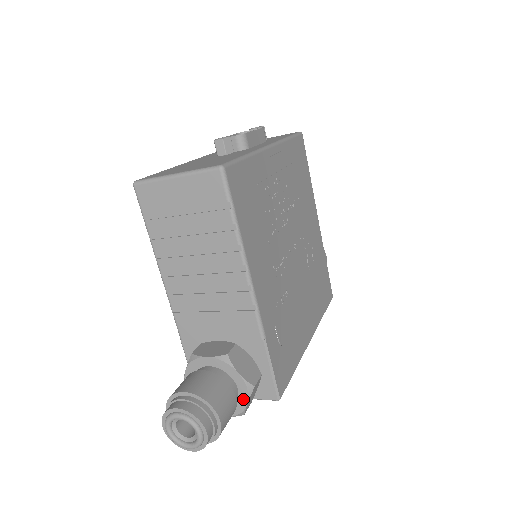
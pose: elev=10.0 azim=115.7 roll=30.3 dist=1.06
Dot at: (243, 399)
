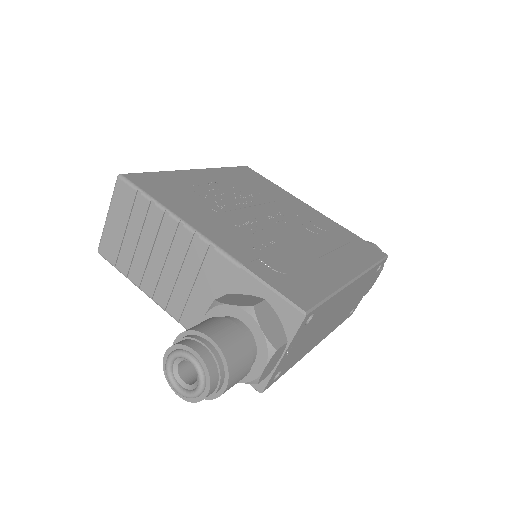
Dot at: (255, 328)
